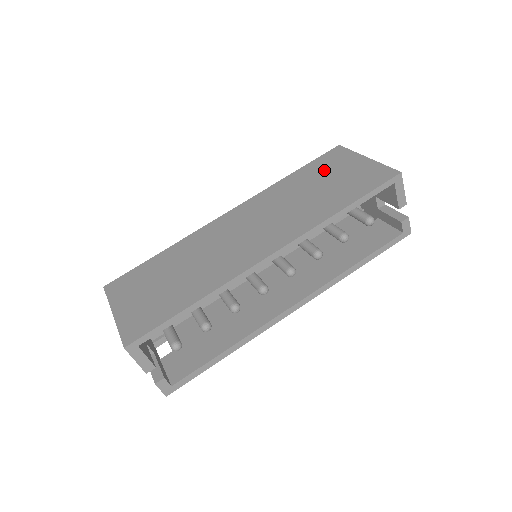
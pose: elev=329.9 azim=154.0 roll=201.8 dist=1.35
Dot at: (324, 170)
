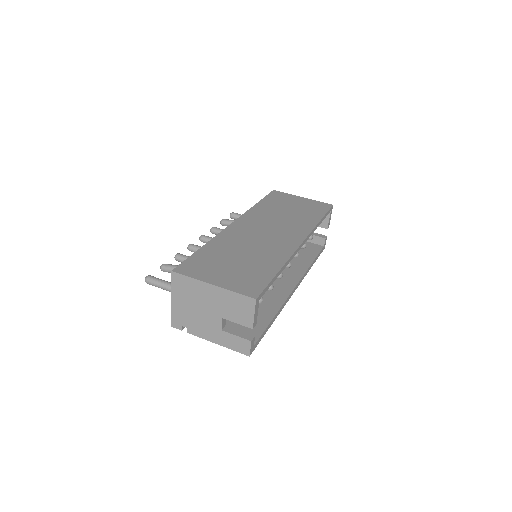
Dot at: (281, 202)
